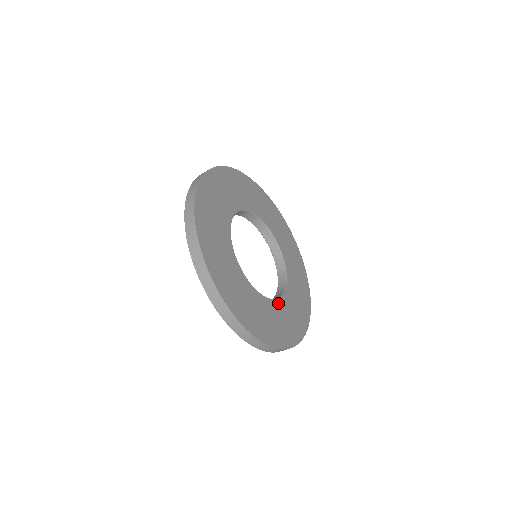
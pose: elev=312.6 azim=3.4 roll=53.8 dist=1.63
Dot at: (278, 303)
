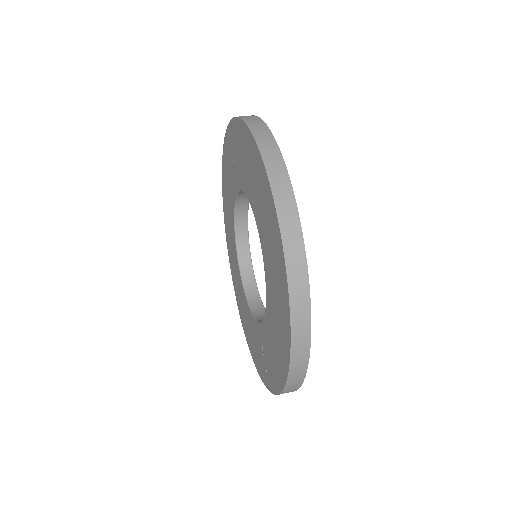
Dot at: occluded
